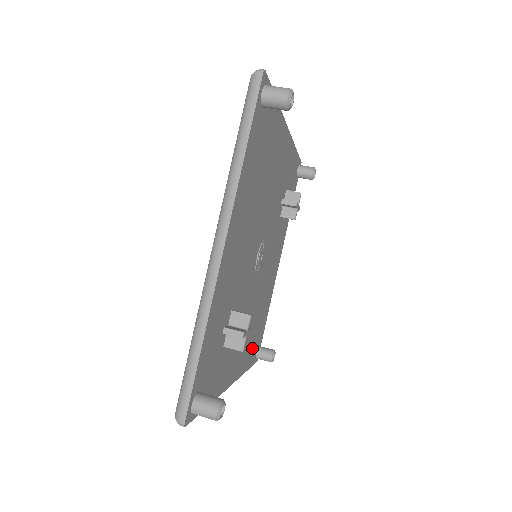
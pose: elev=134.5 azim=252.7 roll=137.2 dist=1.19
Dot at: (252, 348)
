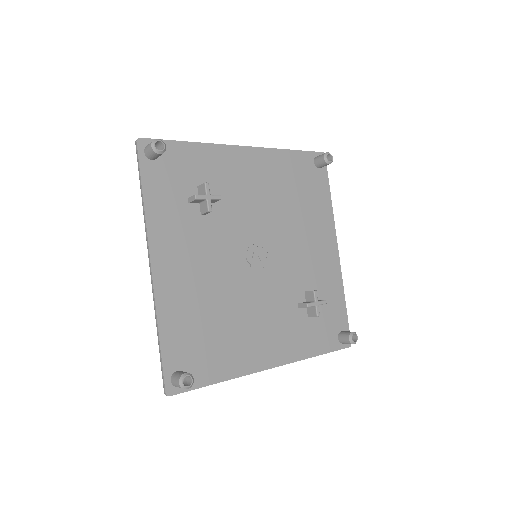
Dot at: (183, 335)
